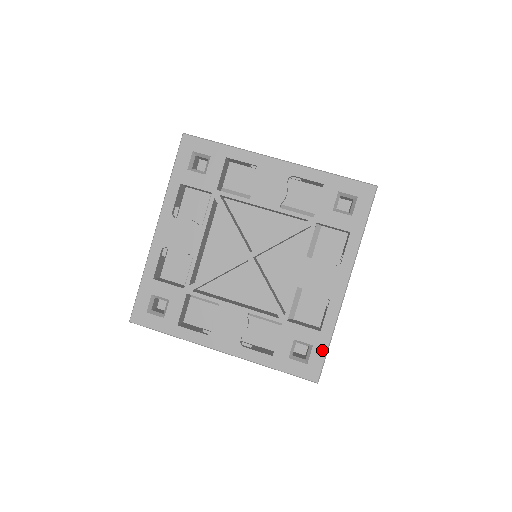
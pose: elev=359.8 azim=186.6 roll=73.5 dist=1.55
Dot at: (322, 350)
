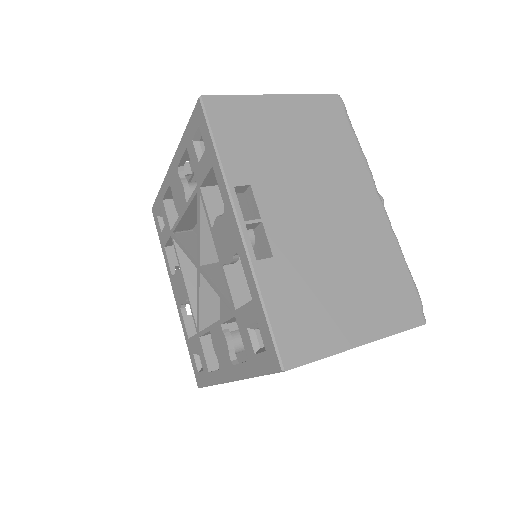
Dot at: (263, 323)
